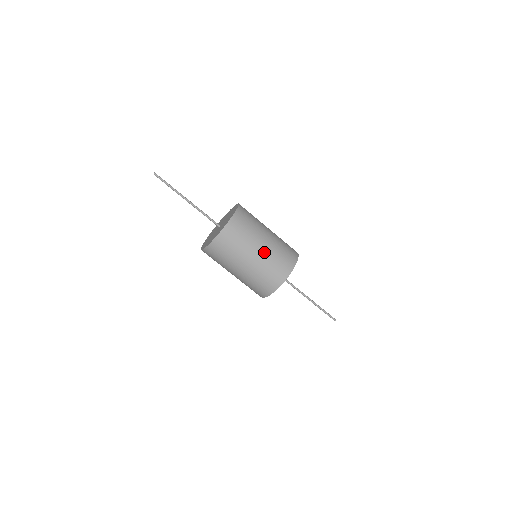
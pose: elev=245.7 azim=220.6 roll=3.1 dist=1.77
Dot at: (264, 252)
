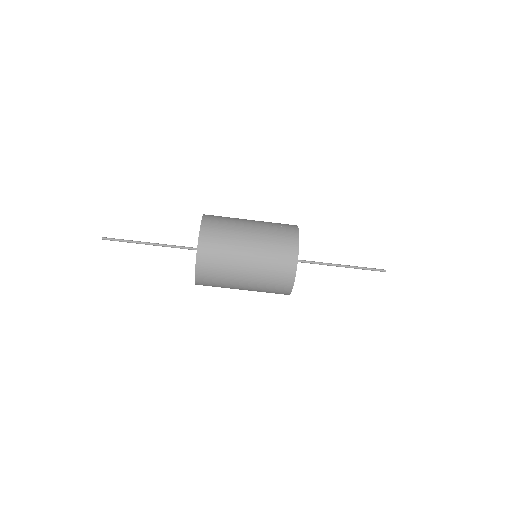
Dot at: (255, 250)
